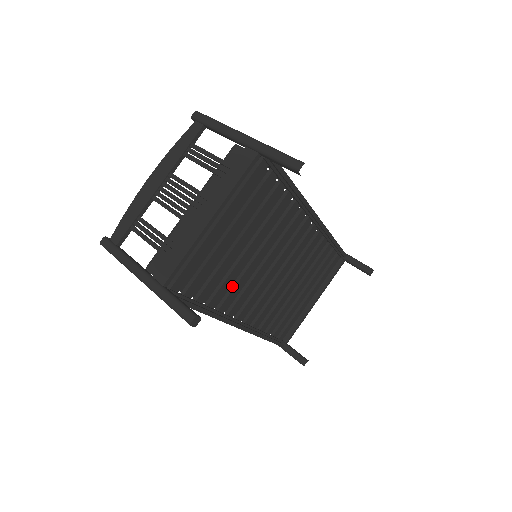
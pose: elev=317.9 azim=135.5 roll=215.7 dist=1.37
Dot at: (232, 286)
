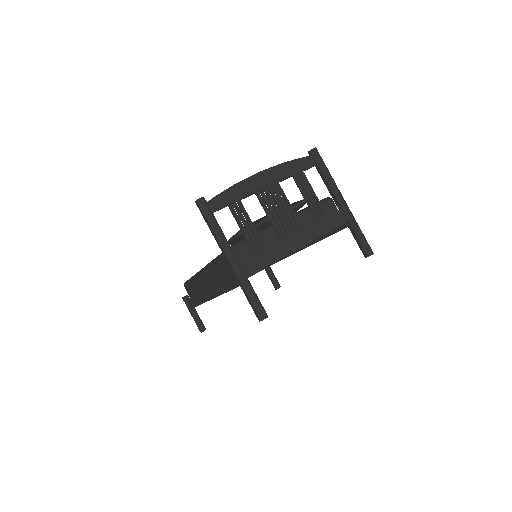
Dot at: occluded
